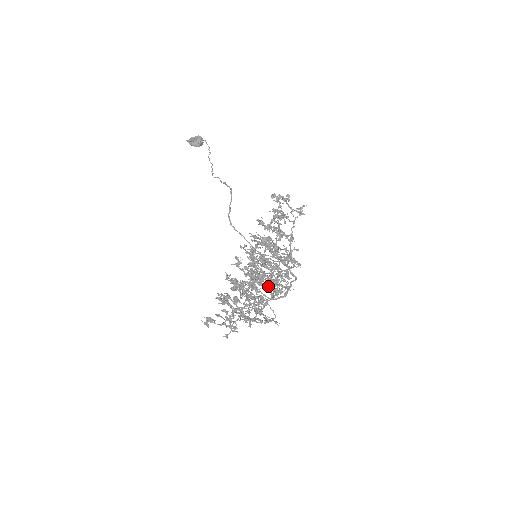
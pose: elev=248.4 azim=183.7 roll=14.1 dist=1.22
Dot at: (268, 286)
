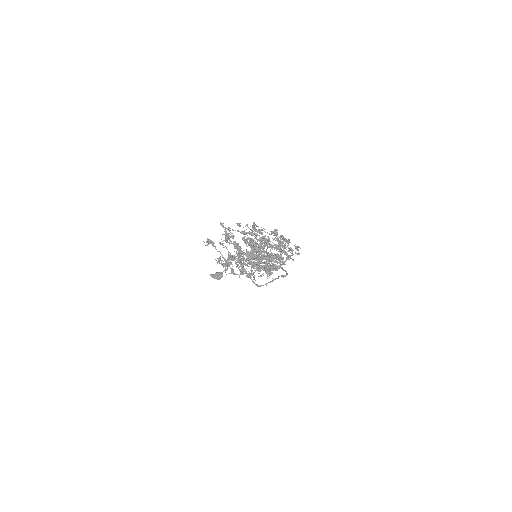
Dot at: (262, 267)
